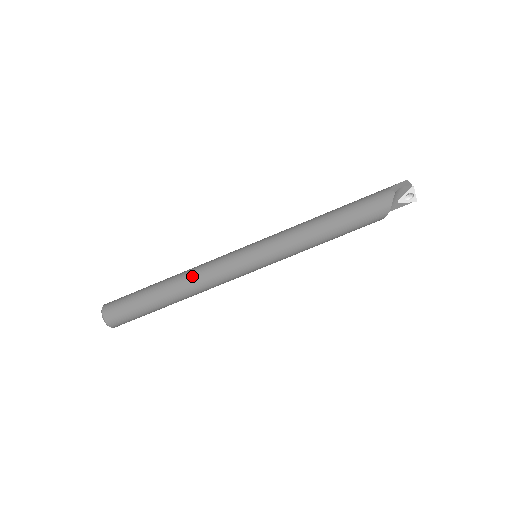
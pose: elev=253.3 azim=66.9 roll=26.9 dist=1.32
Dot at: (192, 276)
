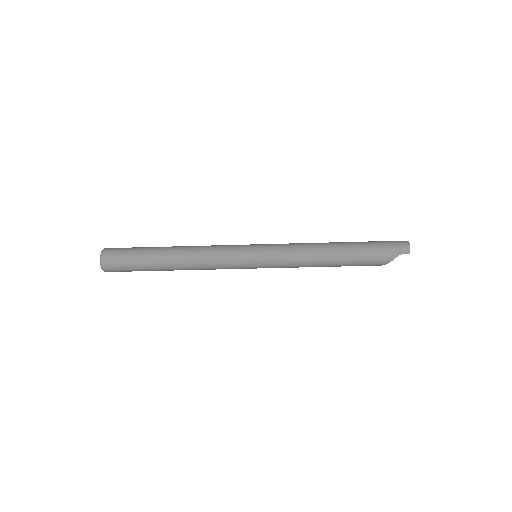
Dot at: (195, 265)
